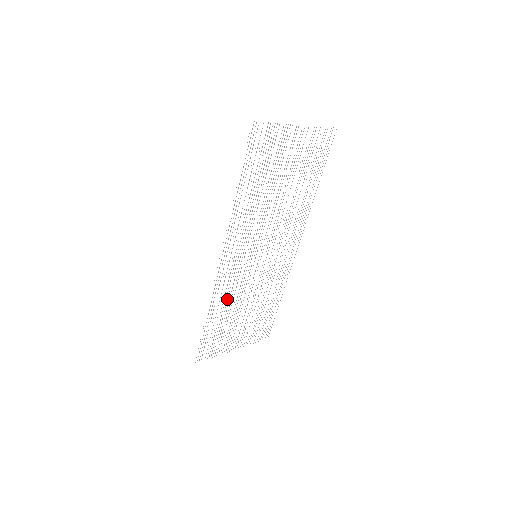
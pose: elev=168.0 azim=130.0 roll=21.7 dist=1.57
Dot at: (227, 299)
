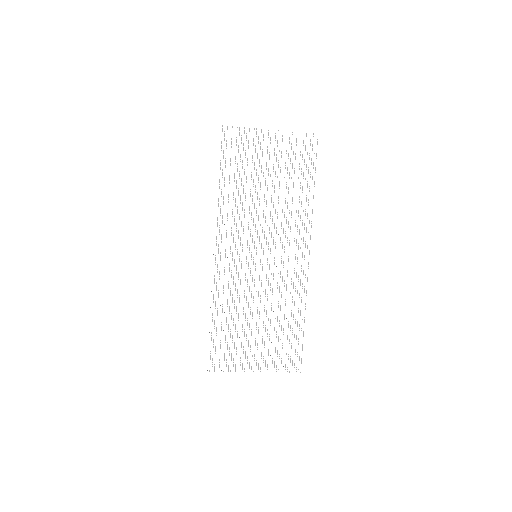
Dot at: (232, 300)
